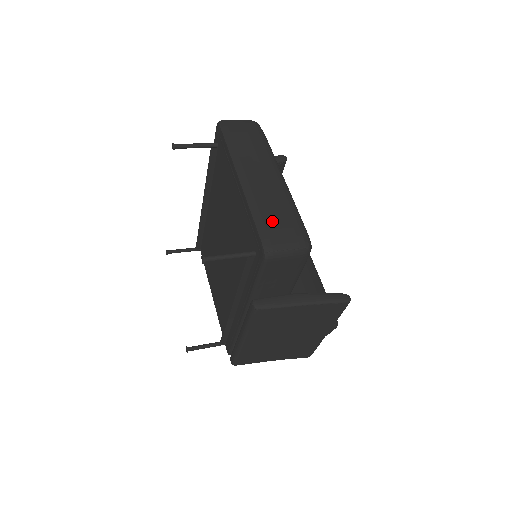
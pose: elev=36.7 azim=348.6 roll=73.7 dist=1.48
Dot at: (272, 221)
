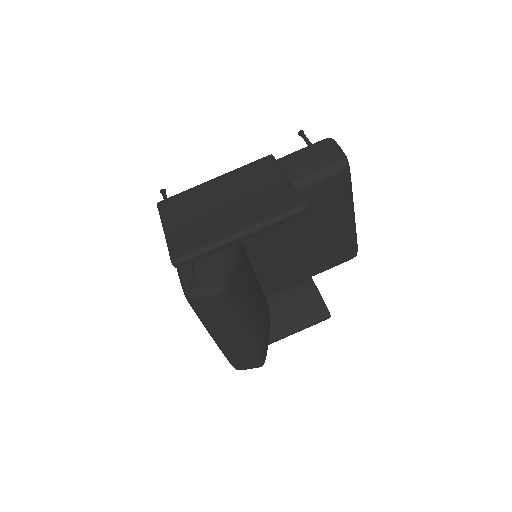
Dot at: occluded
